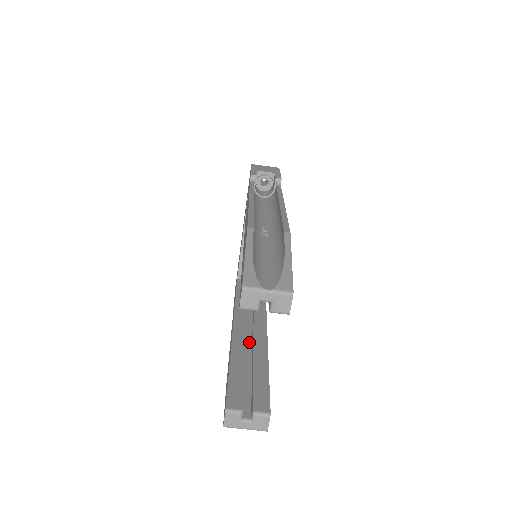
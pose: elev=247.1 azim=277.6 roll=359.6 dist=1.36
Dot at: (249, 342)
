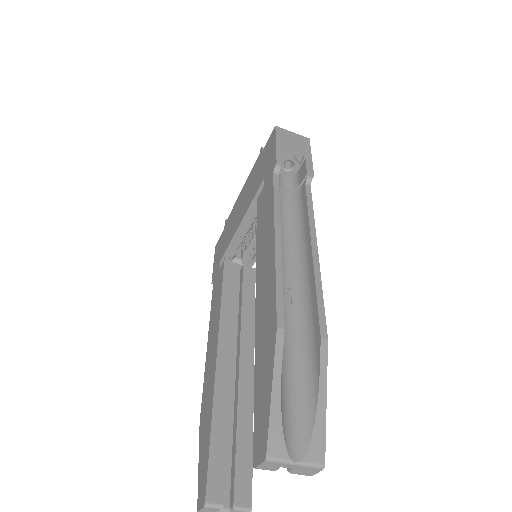
Dot at: (232, 375)
